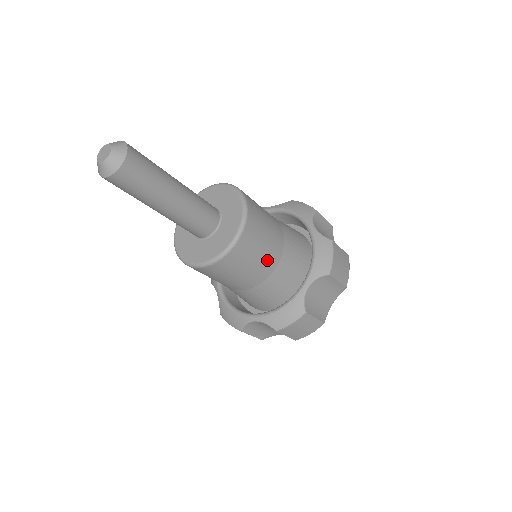
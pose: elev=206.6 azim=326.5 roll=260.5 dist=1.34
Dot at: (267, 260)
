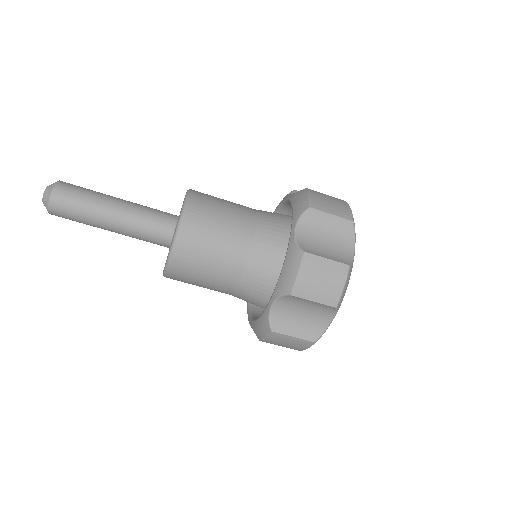
Dot at: (223, 273)
